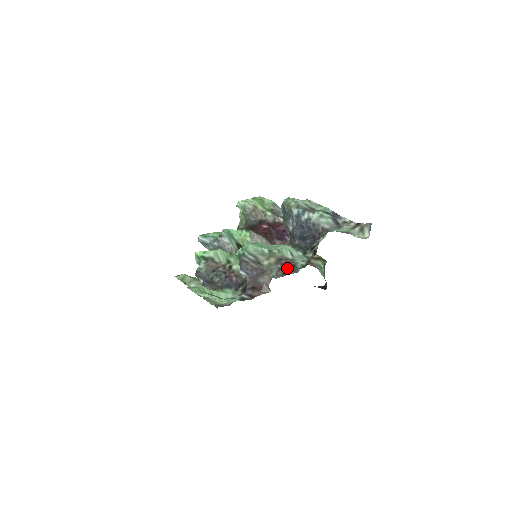
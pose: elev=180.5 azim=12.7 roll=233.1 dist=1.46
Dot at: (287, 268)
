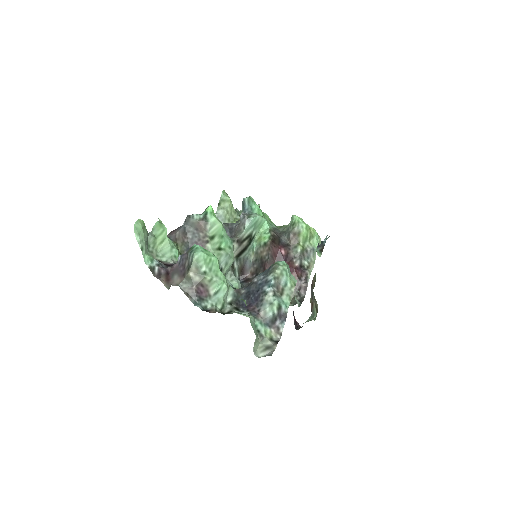
Dot at: (196, 295)
